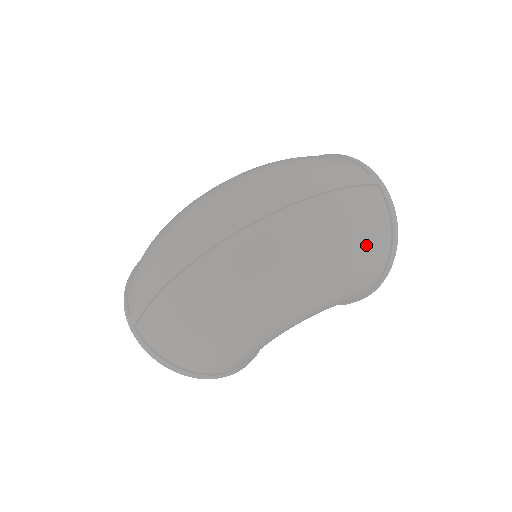
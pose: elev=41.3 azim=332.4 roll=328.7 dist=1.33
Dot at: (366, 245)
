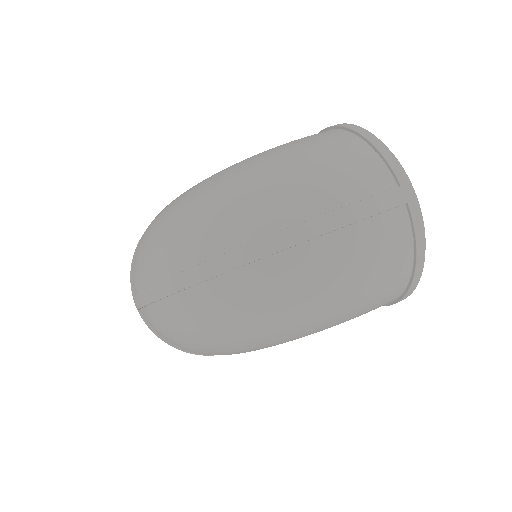
Dot at: (370, 289)
